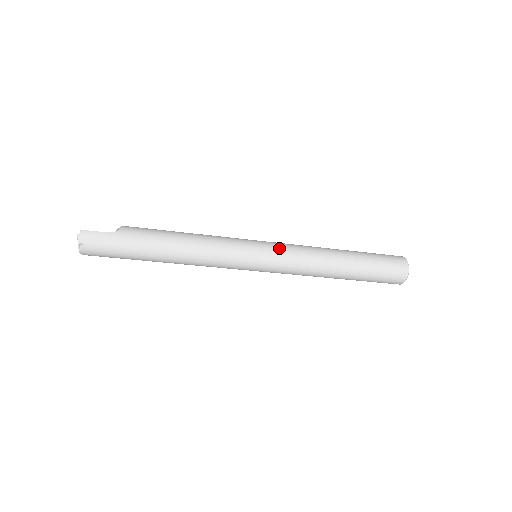
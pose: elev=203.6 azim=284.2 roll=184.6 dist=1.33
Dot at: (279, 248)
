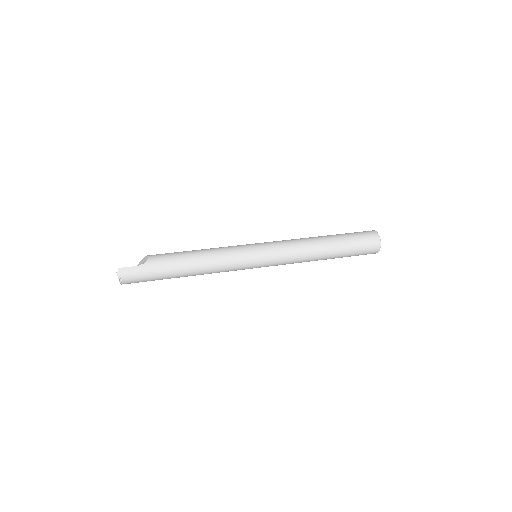
Dot at: (273, 248)
